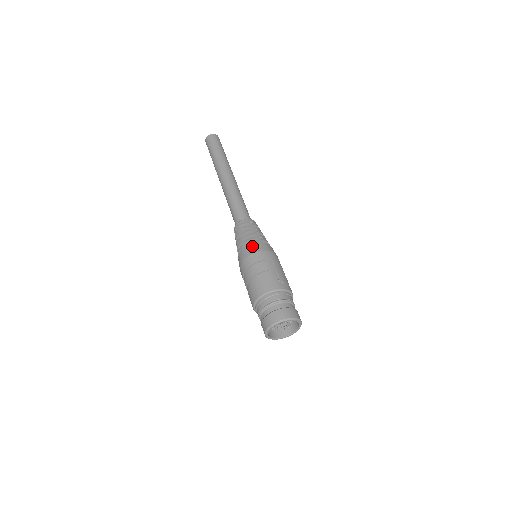
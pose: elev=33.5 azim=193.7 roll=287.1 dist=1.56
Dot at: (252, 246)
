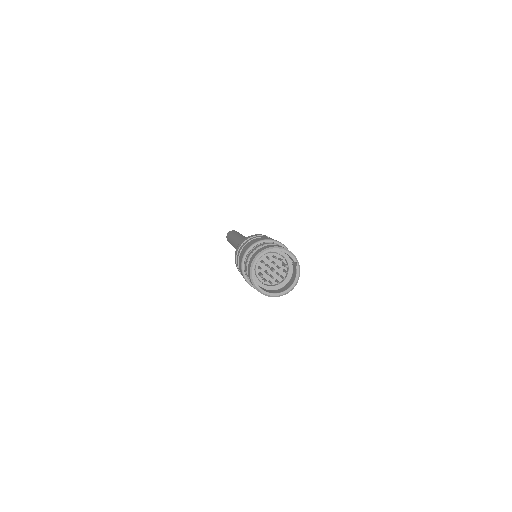
Dot at: occluded
